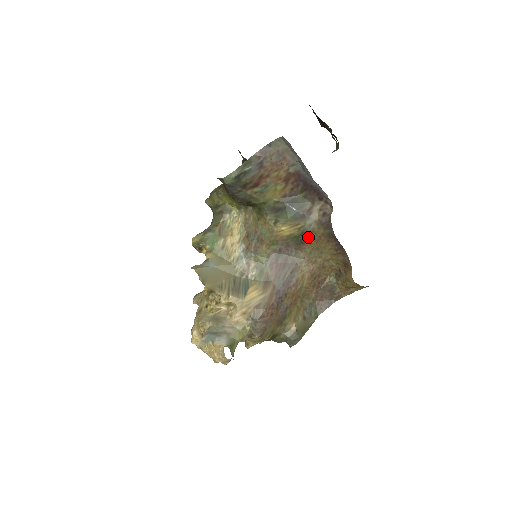
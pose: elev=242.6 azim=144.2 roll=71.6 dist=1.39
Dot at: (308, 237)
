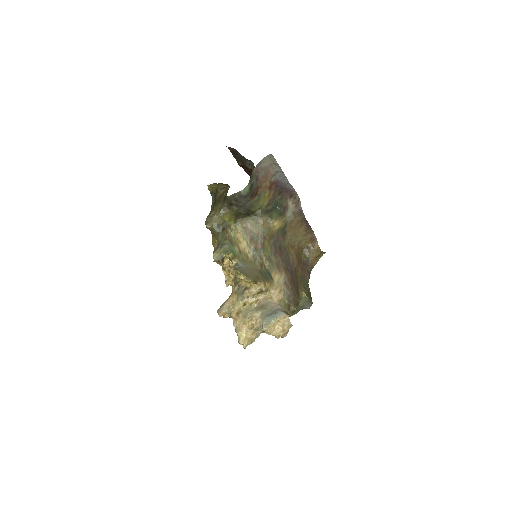
Dot at: (289, 227)
